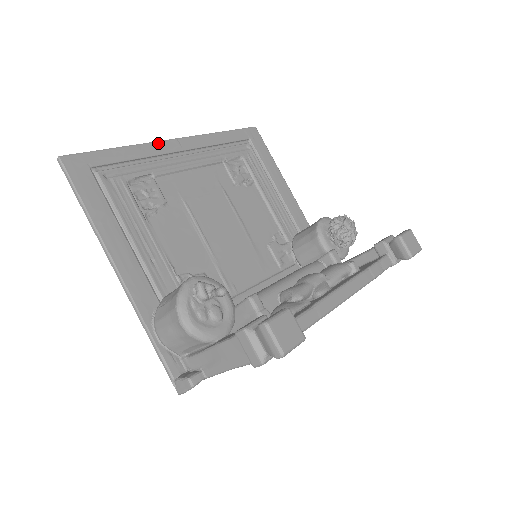
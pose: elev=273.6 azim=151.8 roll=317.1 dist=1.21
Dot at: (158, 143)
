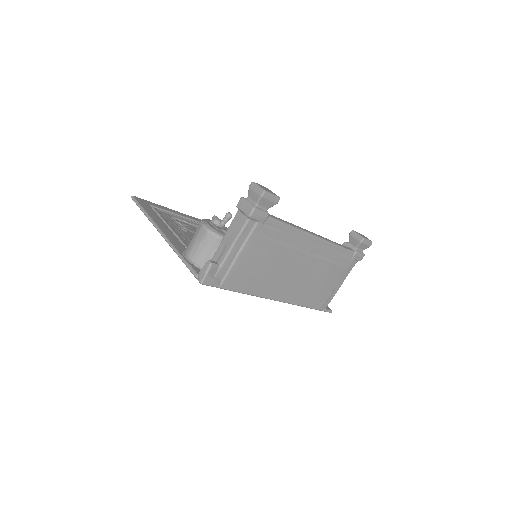
Dot at: (189, 216)
